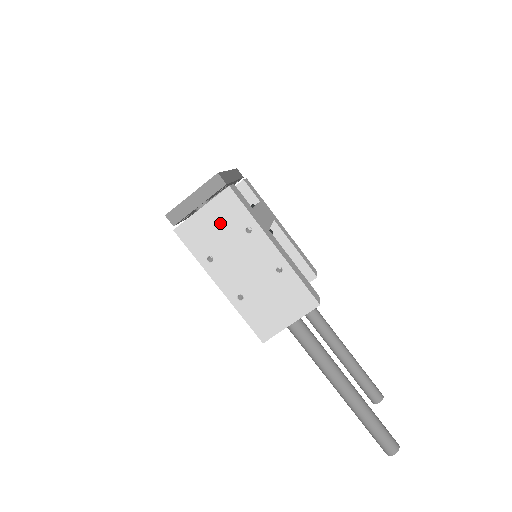
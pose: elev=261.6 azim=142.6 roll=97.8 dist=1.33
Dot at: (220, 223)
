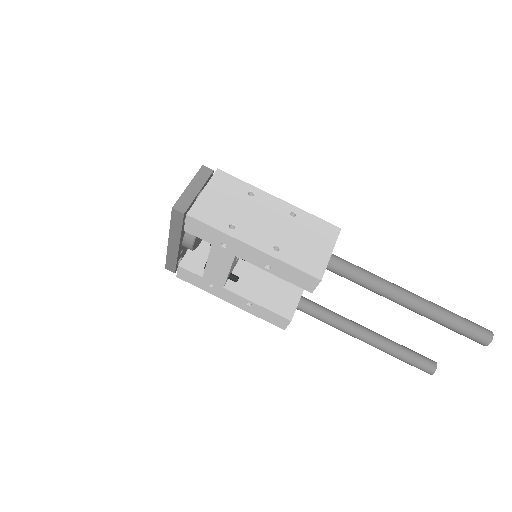
Dot at: (225, 196)
